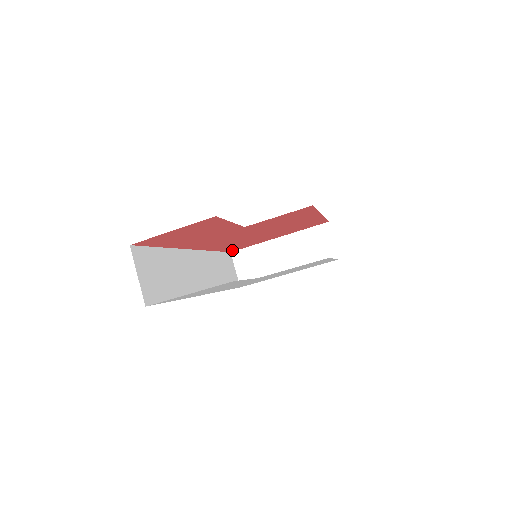
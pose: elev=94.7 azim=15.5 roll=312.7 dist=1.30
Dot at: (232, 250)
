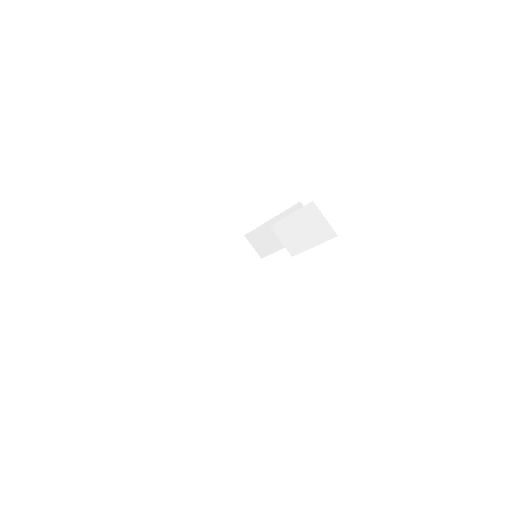
Dot at: occluded
